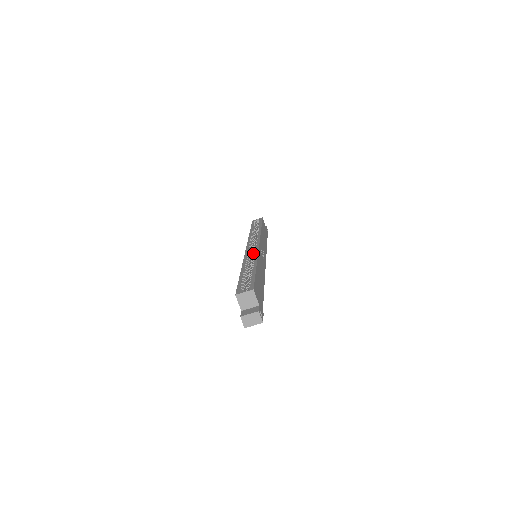
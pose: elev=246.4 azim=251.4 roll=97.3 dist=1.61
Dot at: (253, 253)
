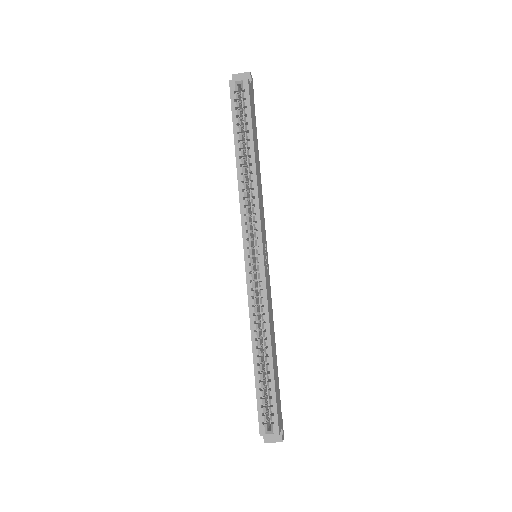
Dot at: (259, 290)
